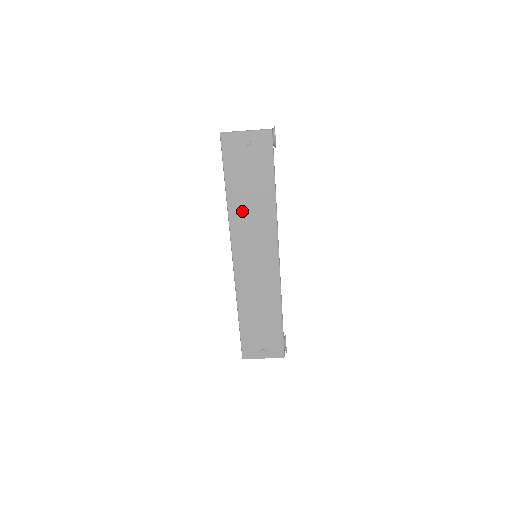
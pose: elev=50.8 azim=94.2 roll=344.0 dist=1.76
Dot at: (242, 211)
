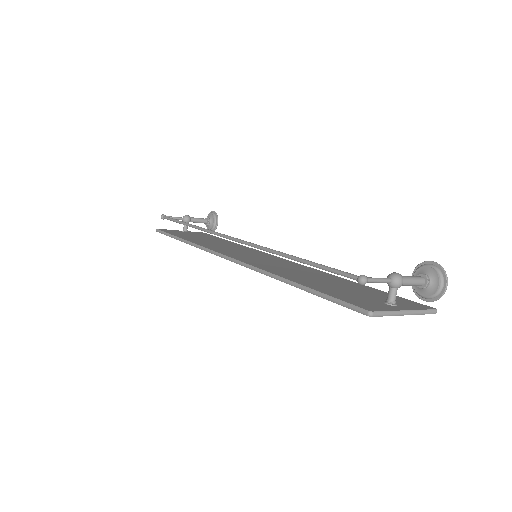
Dot at: occluded
